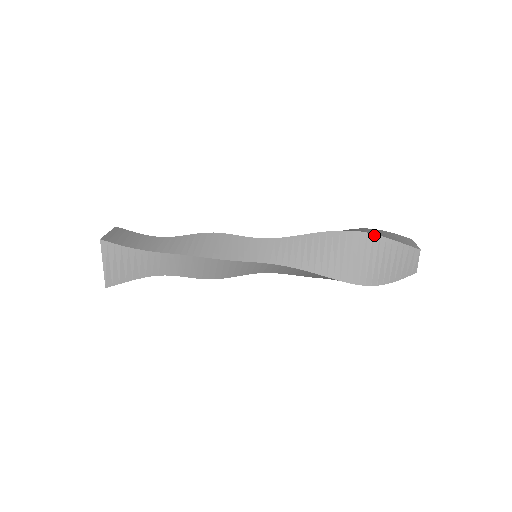
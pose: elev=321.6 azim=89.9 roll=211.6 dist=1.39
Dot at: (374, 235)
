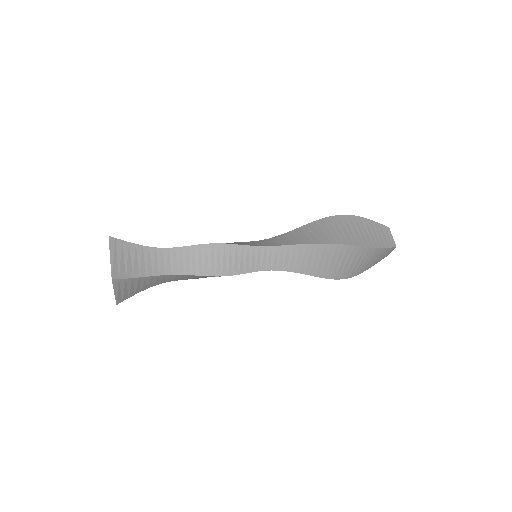
Dot at: (366, 248)
